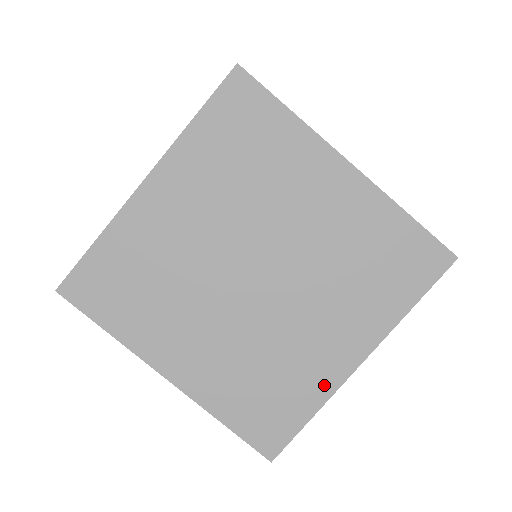
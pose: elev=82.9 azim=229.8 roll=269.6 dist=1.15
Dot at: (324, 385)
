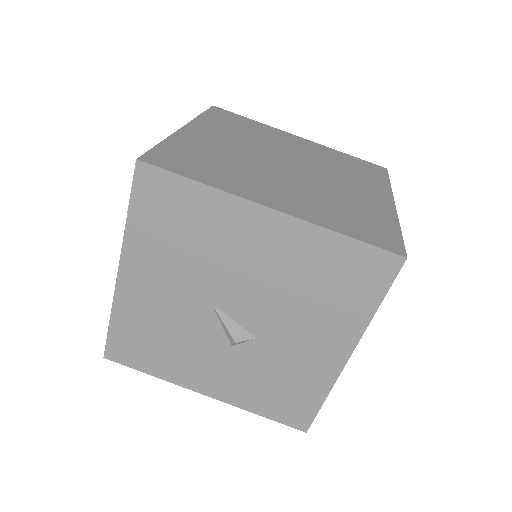
Dot at: (387, 213)
